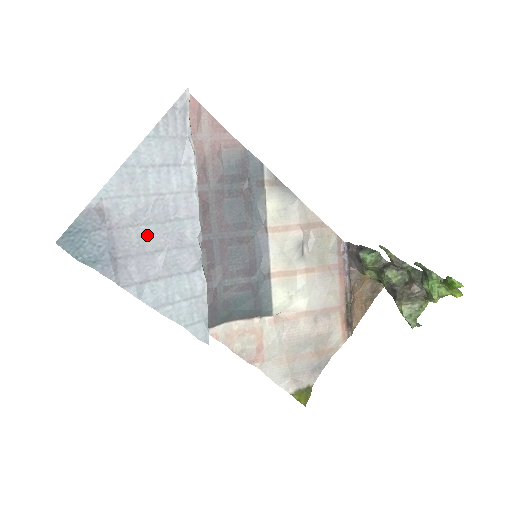
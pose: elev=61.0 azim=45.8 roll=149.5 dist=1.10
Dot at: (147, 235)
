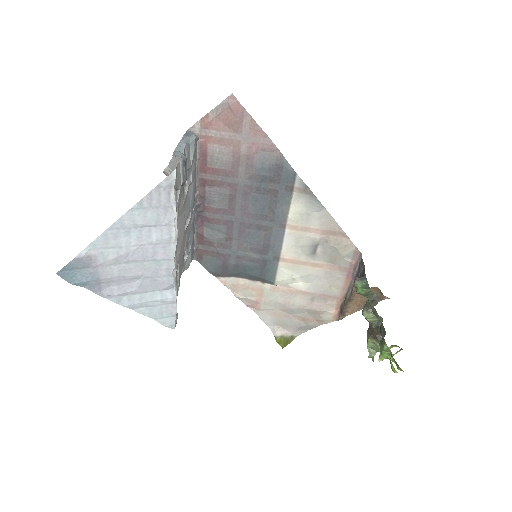
Dot at: (127, 269)
